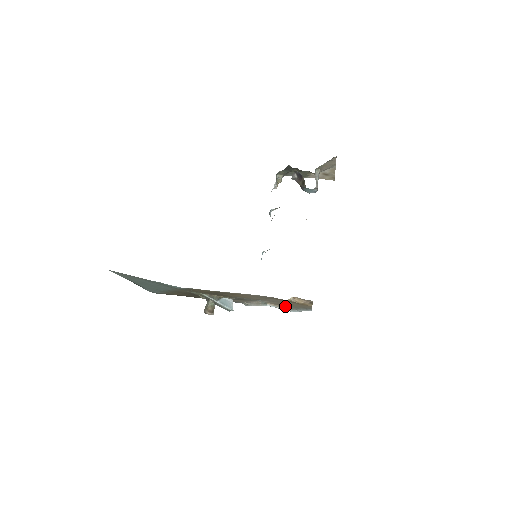
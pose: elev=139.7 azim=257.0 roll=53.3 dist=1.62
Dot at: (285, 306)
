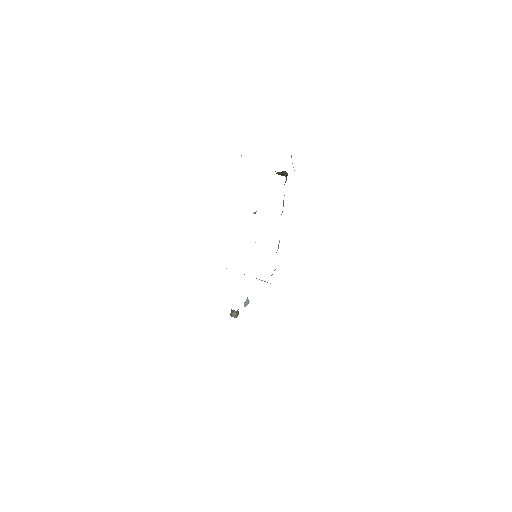
Dot at: occluded
